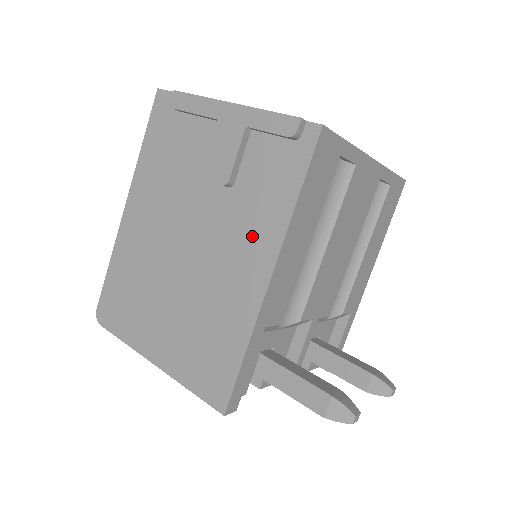
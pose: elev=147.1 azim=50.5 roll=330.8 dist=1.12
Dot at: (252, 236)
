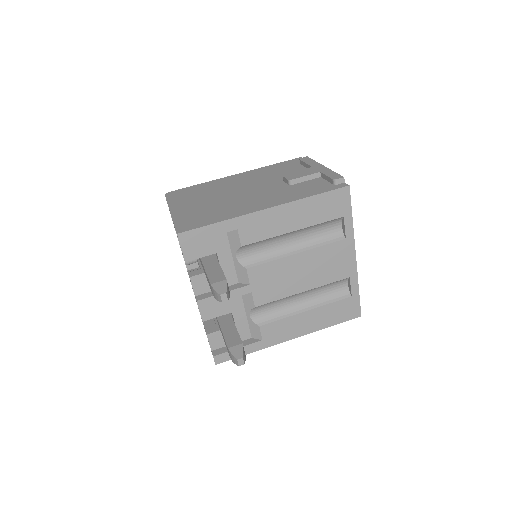
Dot at: (277, 197)
